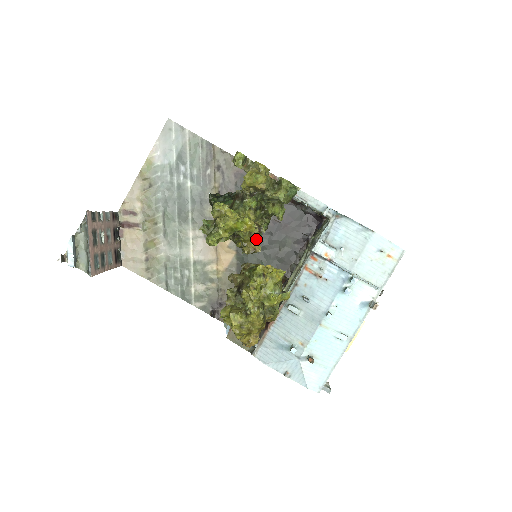
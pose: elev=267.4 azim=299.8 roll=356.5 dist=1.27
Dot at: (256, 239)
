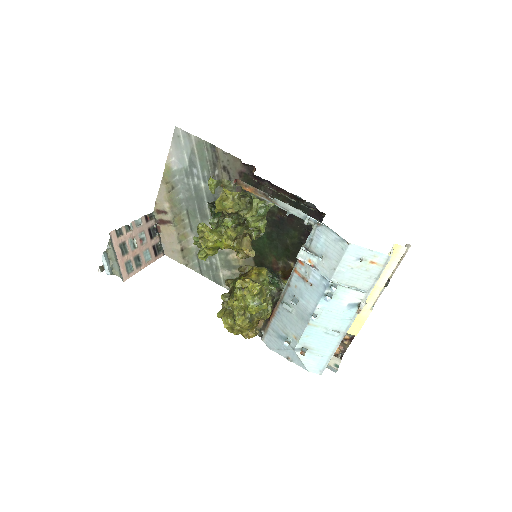
Dot at: (249, 245)
